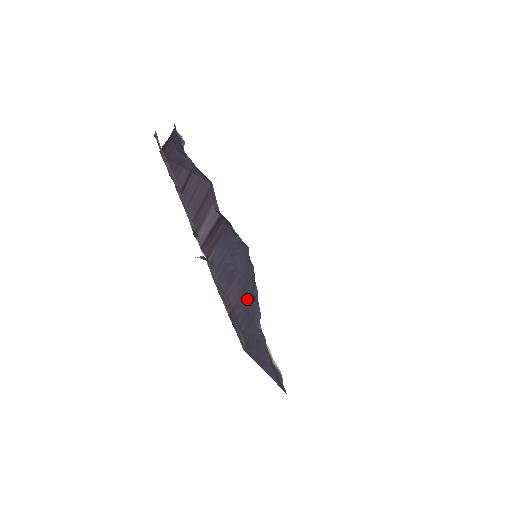
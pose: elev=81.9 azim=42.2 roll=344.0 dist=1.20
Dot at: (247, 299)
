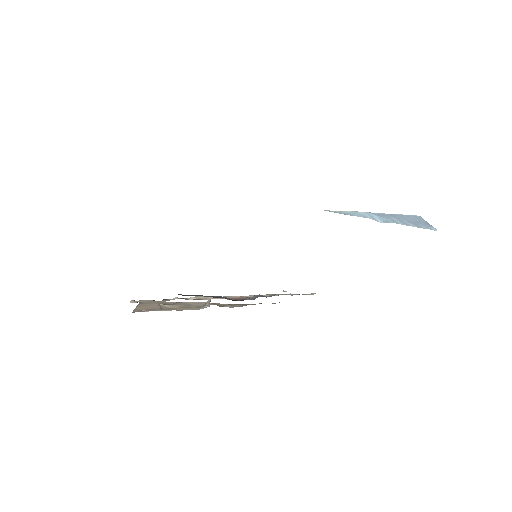
Dot at: occluded
